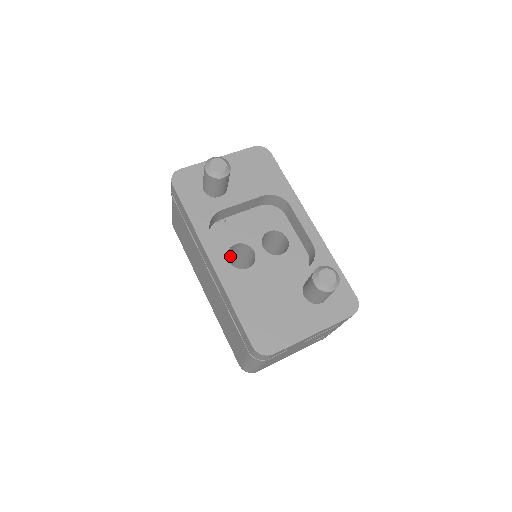
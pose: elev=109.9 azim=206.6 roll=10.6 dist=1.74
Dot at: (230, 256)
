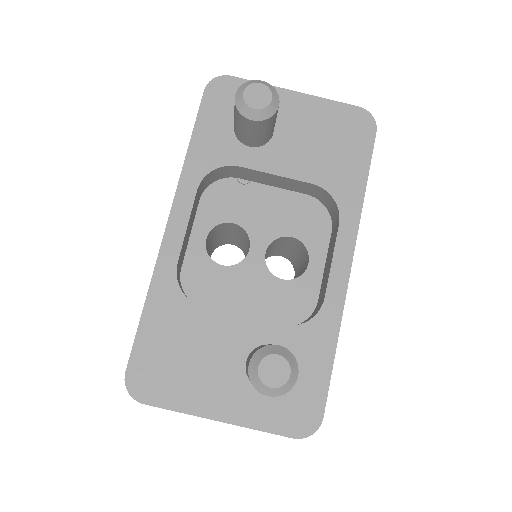
Dot at: (230, 232)
